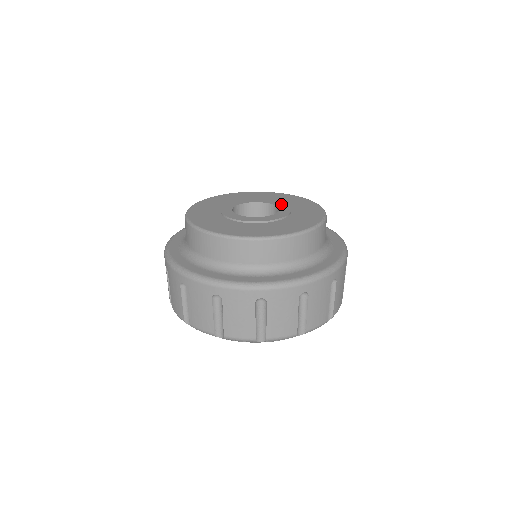
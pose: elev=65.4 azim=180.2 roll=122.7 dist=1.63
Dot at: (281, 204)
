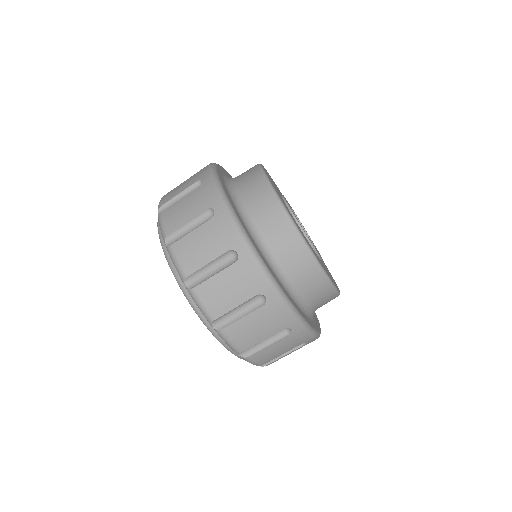
Dot at: occluded
